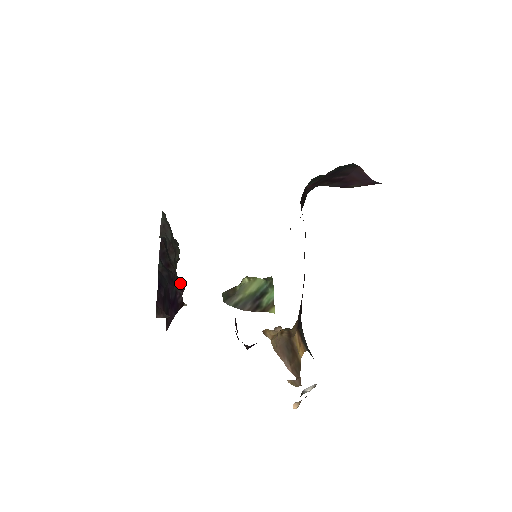
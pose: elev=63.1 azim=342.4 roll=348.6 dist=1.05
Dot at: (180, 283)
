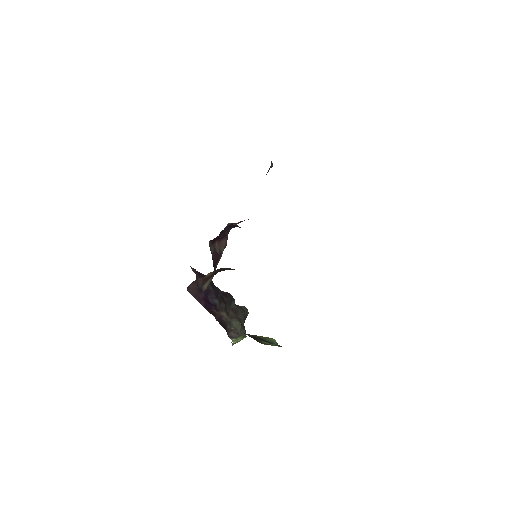
Dot at: (225, 326)
